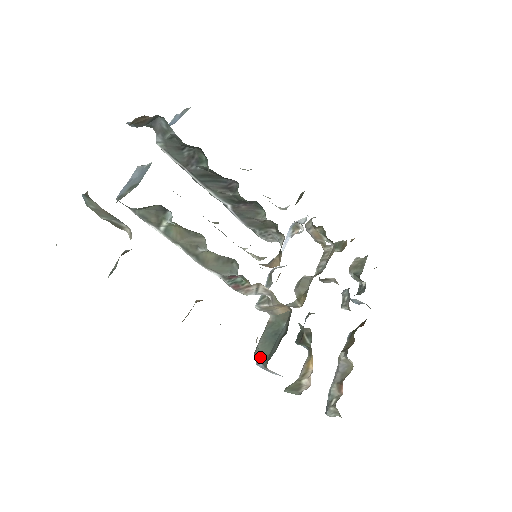
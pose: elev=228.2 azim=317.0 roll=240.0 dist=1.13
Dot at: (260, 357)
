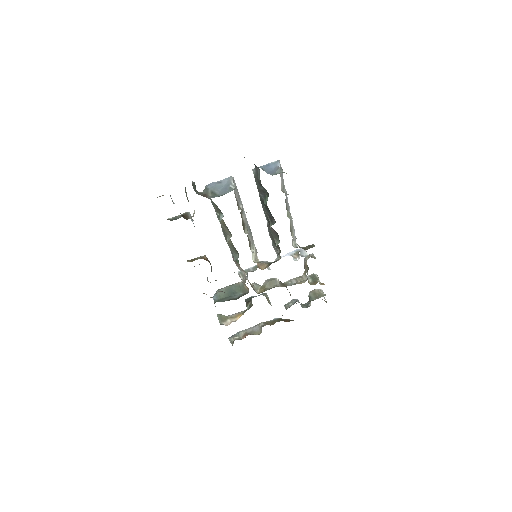
Dot at: (217, 295)
